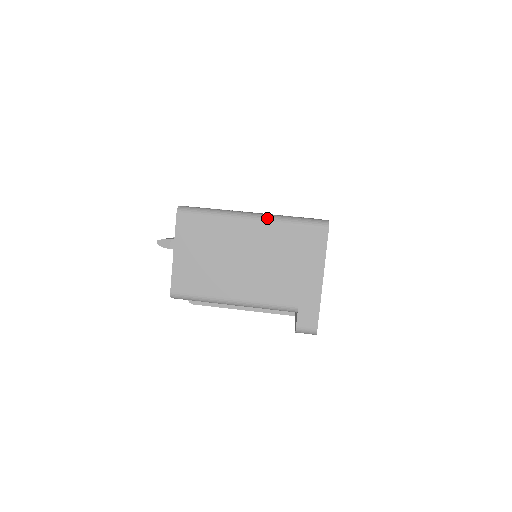
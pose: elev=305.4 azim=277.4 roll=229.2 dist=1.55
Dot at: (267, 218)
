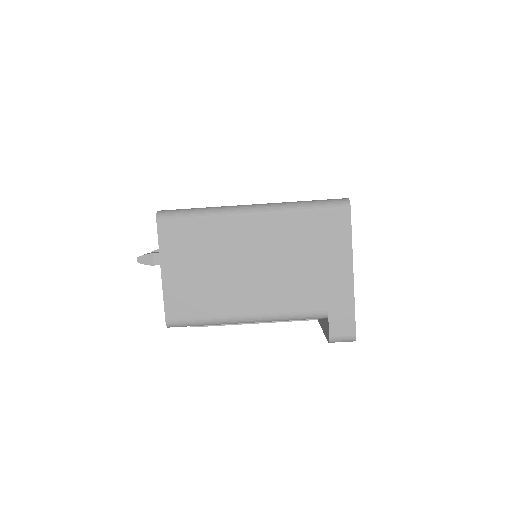
Dot at: (271, 208)
